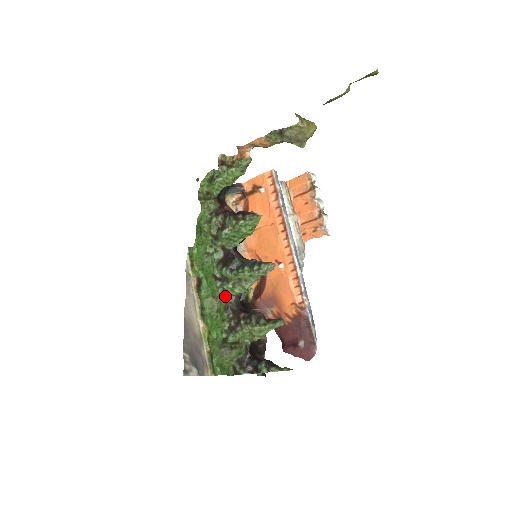
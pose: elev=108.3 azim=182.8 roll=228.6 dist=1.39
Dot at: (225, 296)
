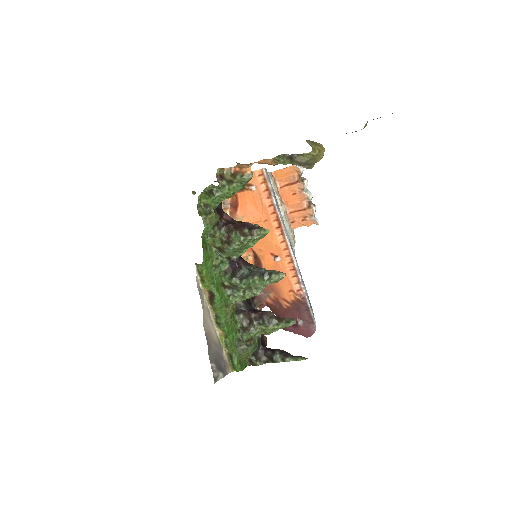
Dot at: occluded
